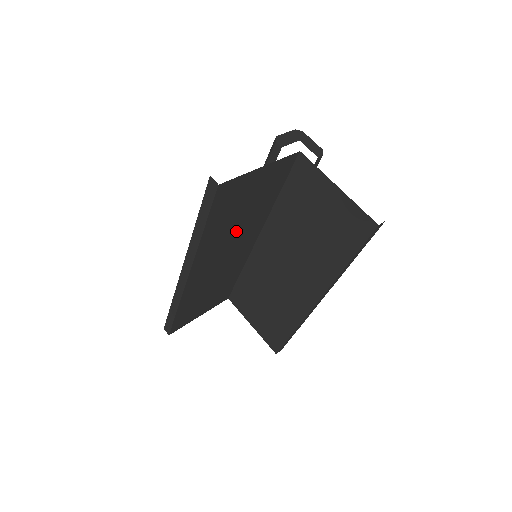
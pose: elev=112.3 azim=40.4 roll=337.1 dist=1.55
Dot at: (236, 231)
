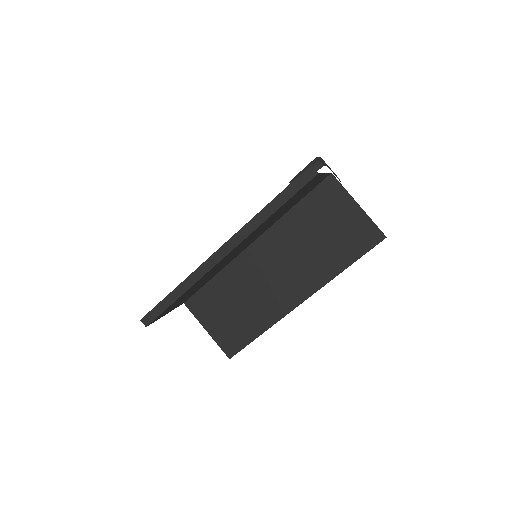
Dot at: occluded
